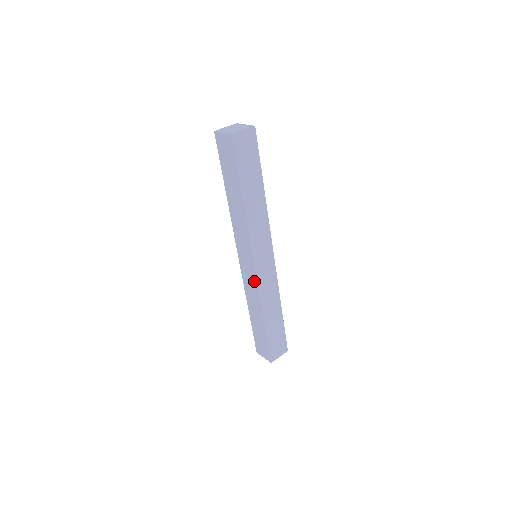
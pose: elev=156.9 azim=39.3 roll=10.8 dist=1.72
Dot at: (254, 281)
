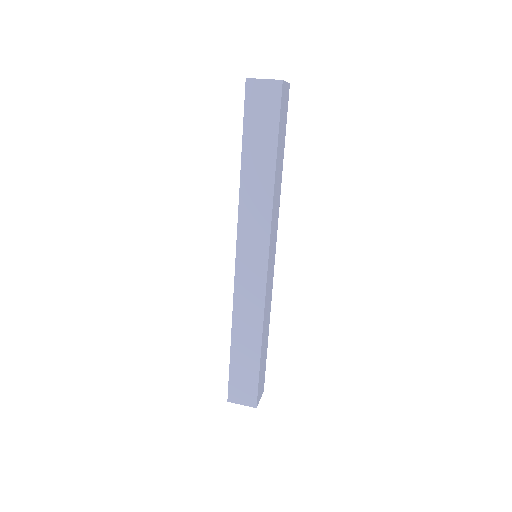
Dot at: (260, 287)
